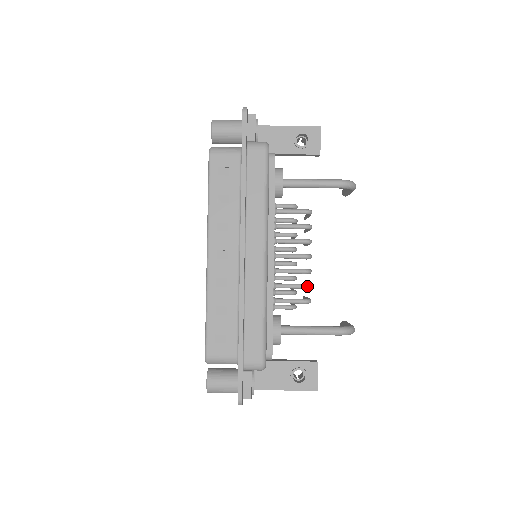
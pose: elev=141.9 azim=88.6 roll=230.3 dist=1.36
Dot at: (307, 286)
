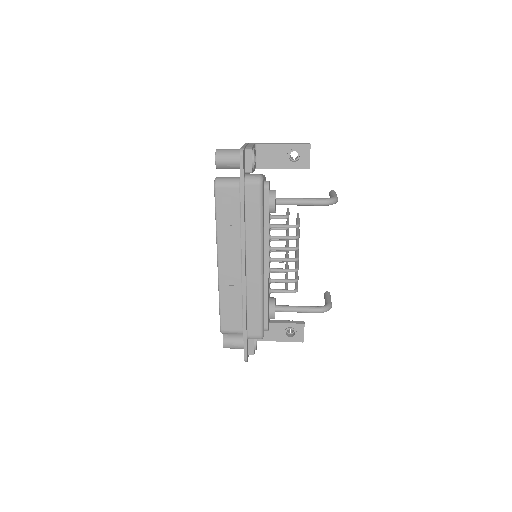
Dot at: (294, 281)
